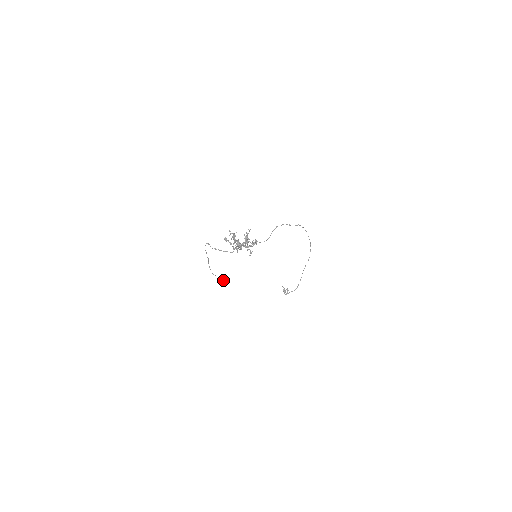
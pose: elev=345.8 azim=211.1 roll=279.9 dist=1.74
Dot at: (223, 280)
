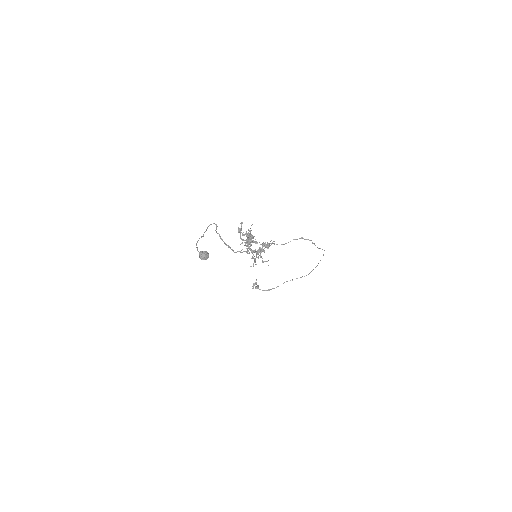
Dot at: (202, 257)
